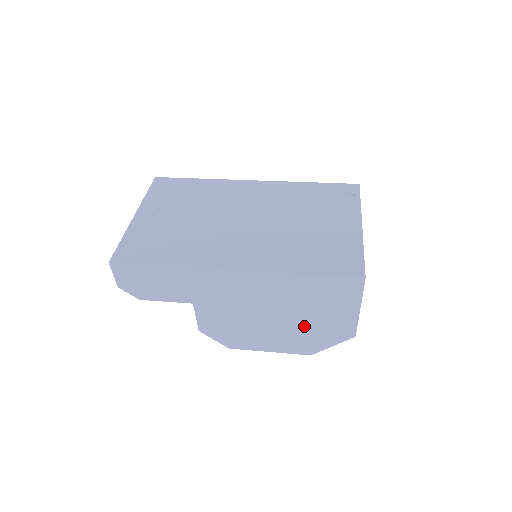
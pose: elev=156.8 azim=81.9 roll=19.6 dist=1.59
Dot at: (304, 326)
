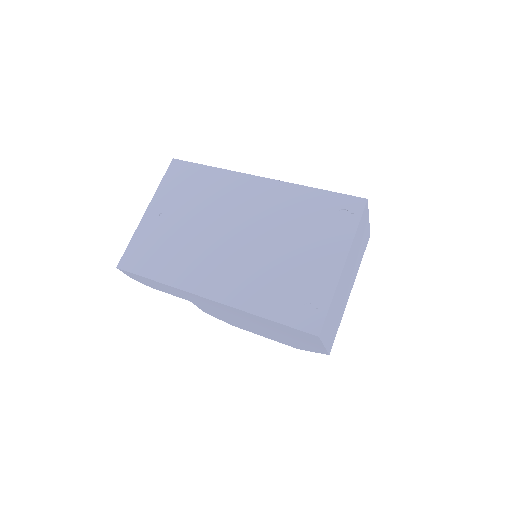
Dot at: (283, 337)
